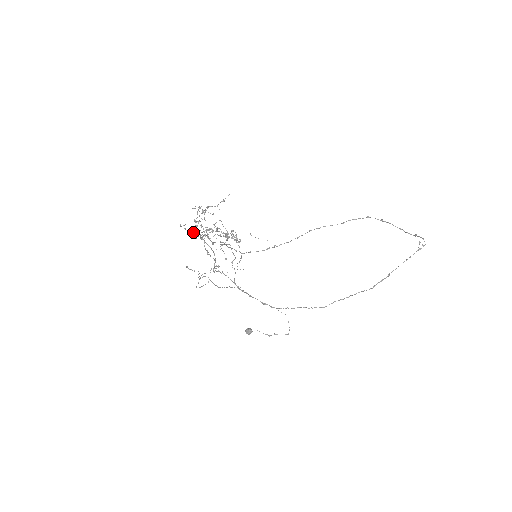
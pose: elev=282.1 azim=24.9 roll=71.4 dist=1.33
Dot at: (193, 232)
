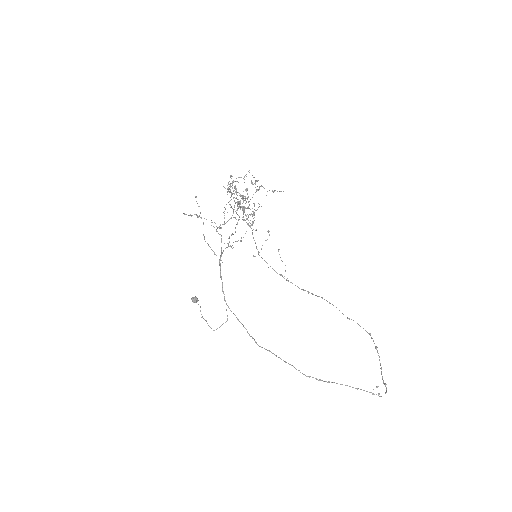
Dot at: (228, 183)
